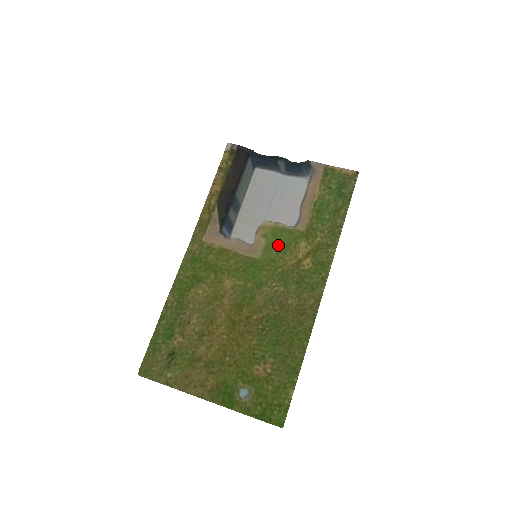
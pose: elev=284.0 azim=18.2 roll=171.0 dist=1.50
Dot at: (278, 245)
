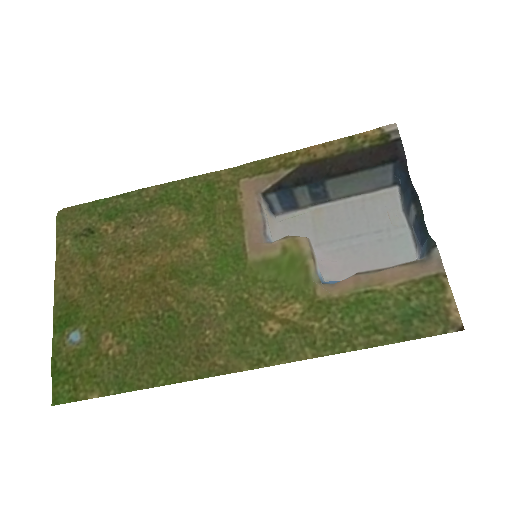
Dot at: (280, 274)
